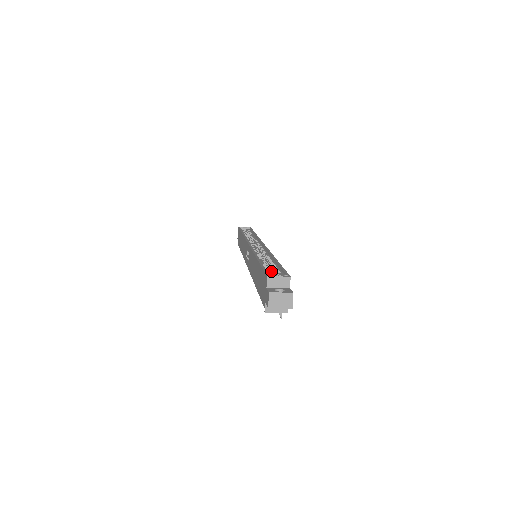
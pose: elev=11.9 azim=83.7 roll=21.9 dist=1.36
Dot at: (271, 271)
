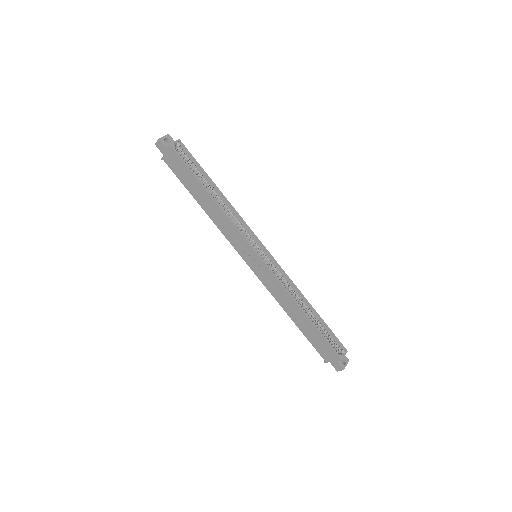
Dot at: (320, 329)
